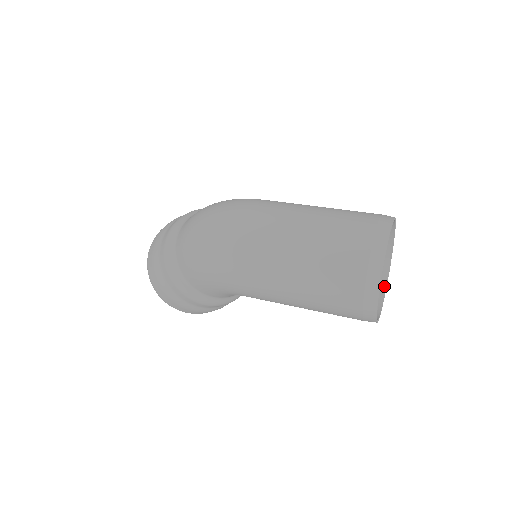
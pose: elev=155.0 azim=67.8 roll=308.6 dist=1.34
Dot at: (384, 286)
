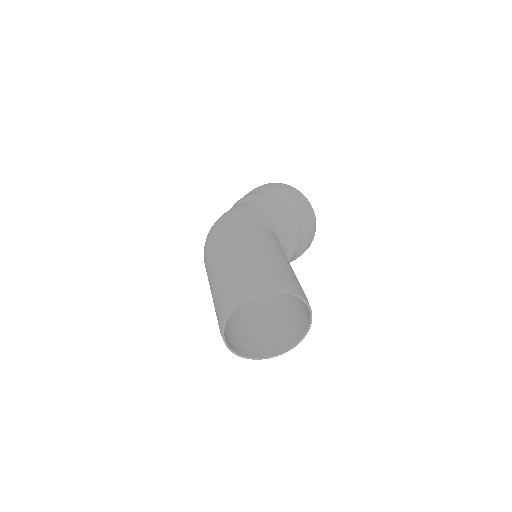
Dot at: (309, 322)
